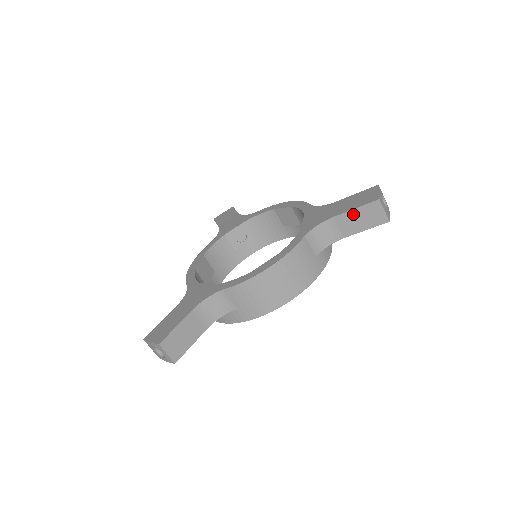
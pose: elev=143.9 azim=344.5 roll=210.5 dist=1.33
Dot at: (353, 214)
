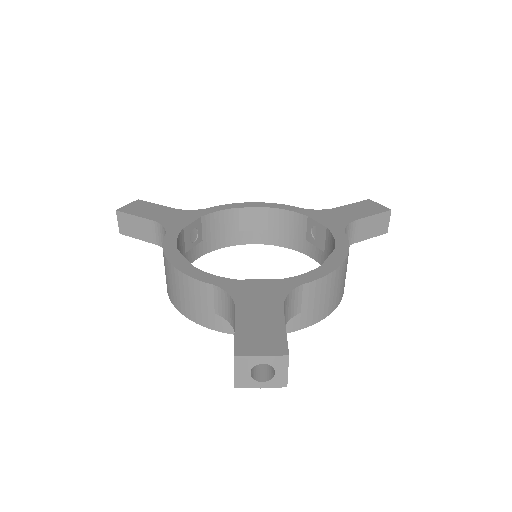
Dot at: (370, 220)
